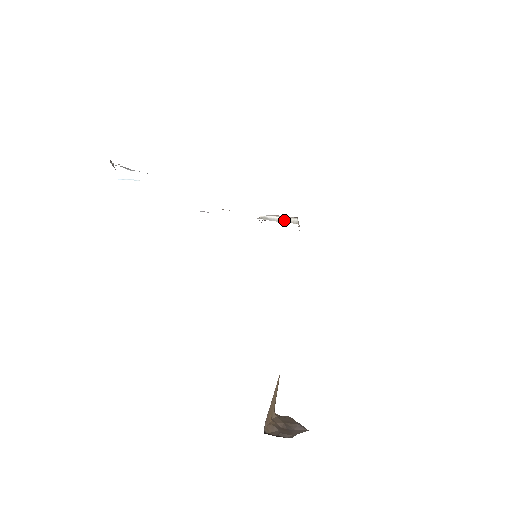
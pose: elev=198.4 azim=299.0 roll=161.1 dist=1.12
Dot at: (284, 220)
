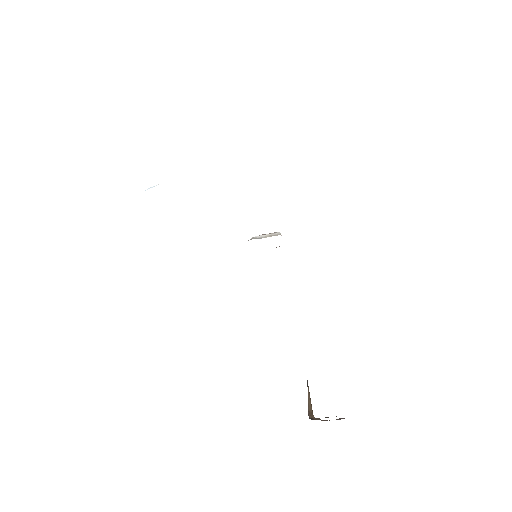
Dot at: (270, 235)
